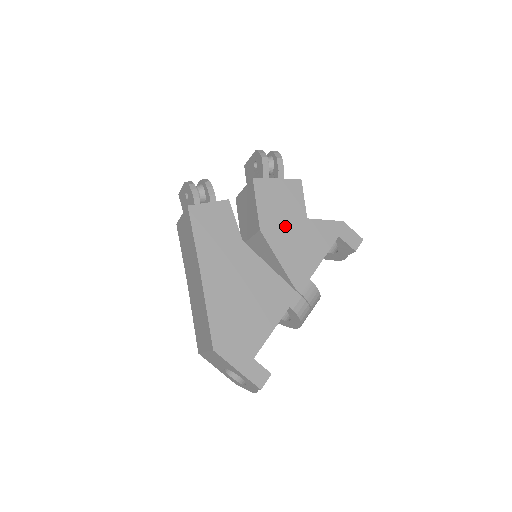
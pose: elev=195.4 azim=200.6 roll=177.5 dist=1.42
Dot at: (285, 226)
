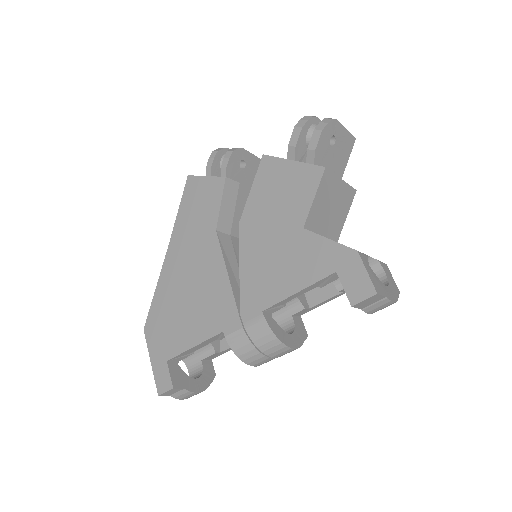
Dot at: (269, 229)
